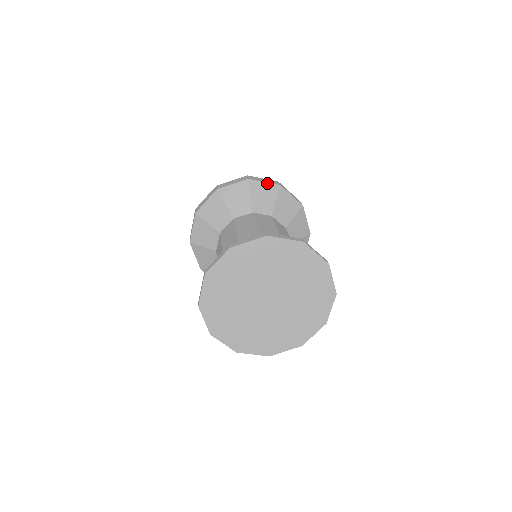
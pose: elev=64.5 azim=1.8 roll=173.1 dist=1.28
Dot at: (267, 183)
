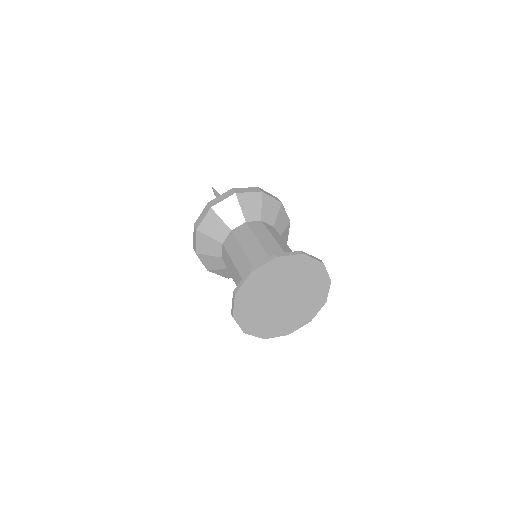
Dot at: (205, 217)
